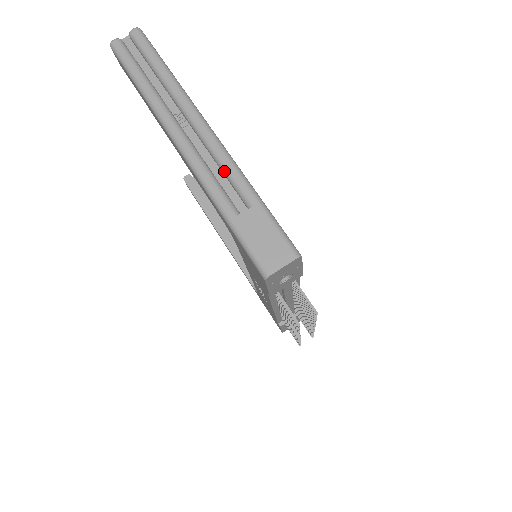
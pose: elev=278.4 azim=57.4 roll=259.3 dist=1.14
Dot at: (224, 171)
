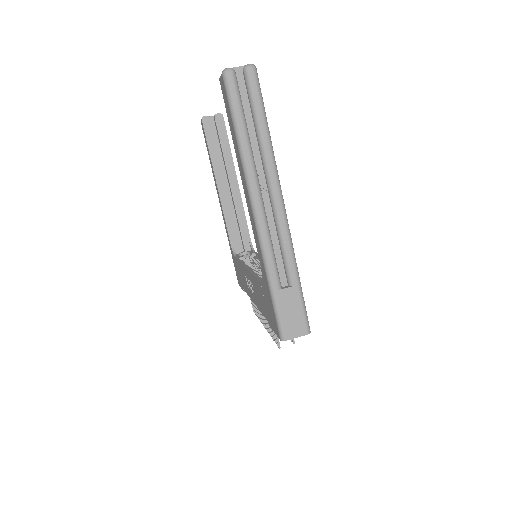
Dot at: (282, 248)
